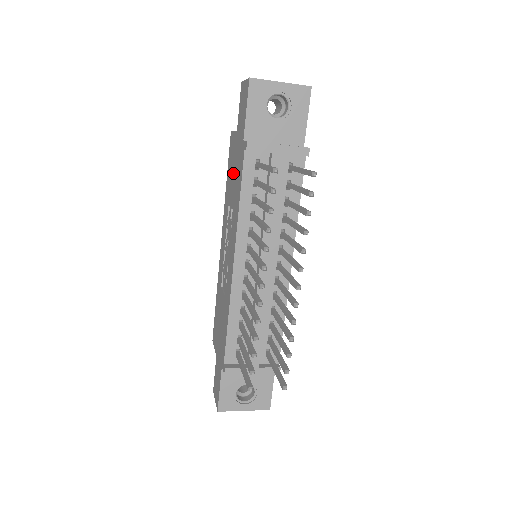
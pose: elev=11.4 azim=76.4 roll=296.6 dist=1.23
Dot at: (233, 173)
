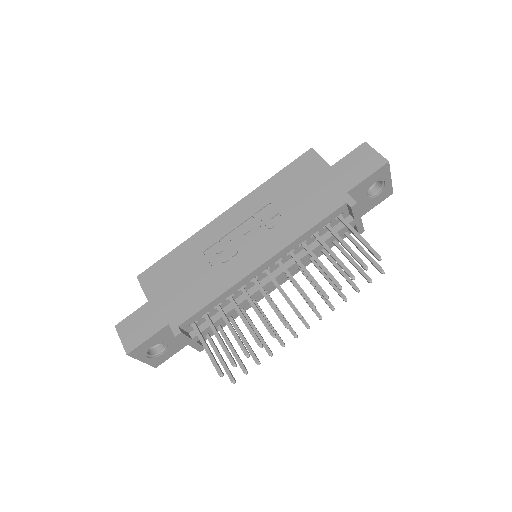
Dot at: (302, 190)
